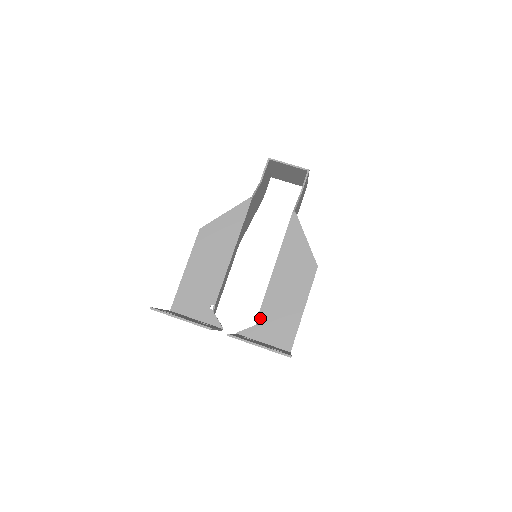
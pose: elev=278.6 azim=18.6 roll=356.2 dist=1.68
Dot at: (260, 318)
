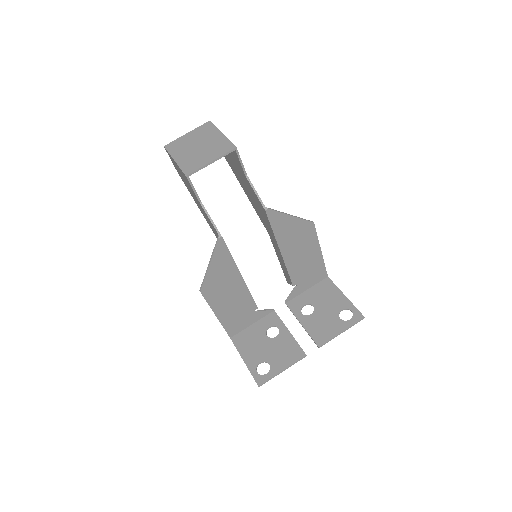
Dot at: (295, 284)
